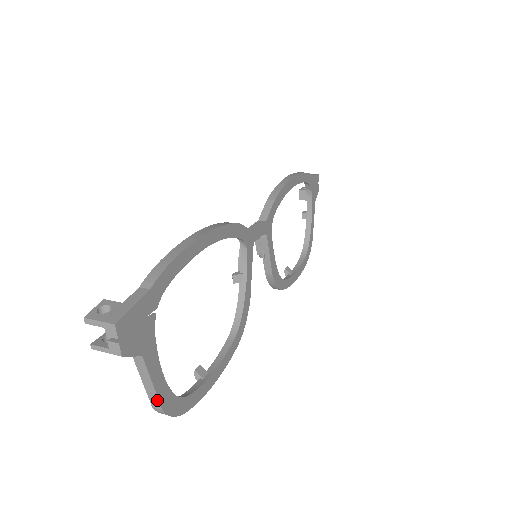
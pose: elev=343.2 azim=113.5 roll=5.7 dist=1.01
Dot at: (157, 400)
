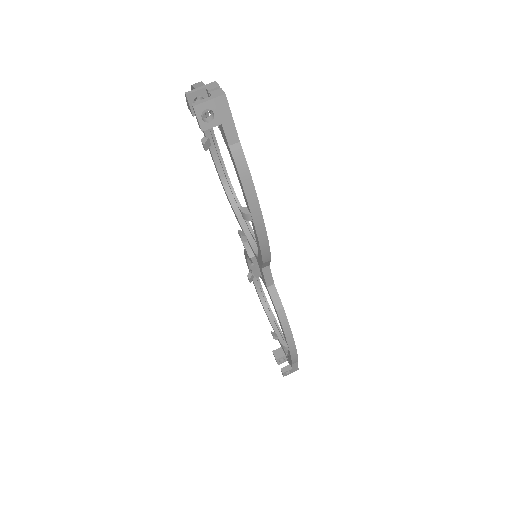
Dot at: occluded
